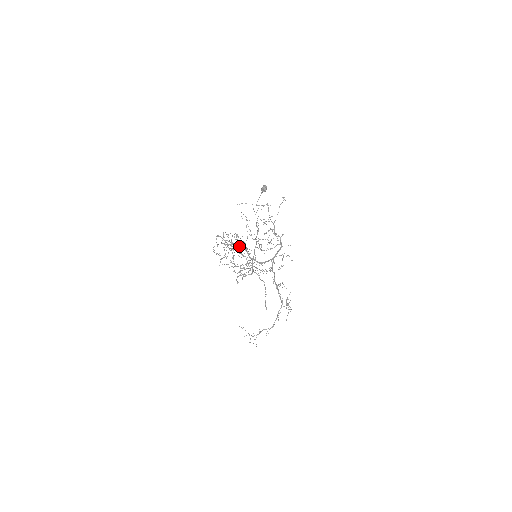
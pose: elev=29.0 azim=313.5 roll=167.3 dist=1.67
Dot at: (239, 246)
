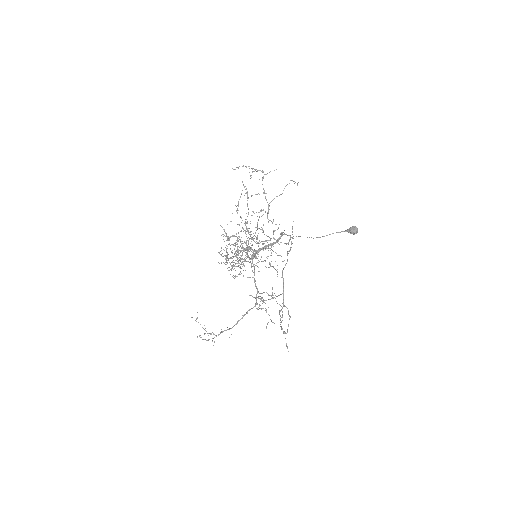
Dot at: occluded
